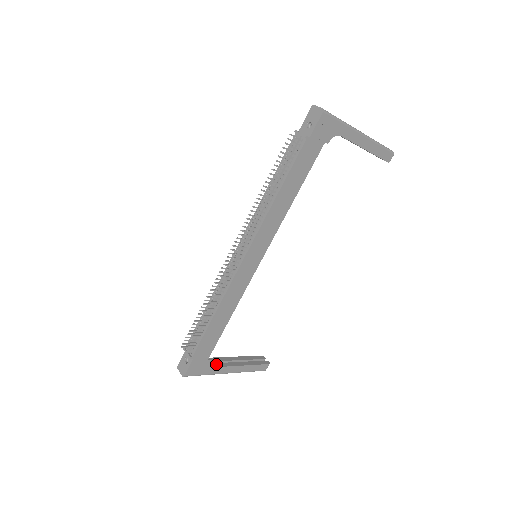
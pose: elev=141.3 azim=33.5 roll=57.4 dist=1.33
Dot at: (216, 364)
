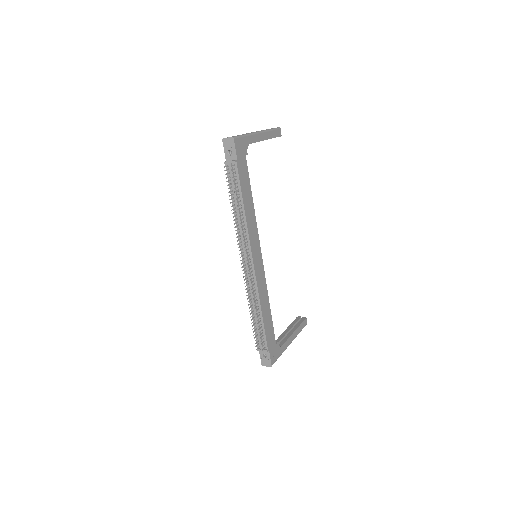
Dot at: (281, 343)
